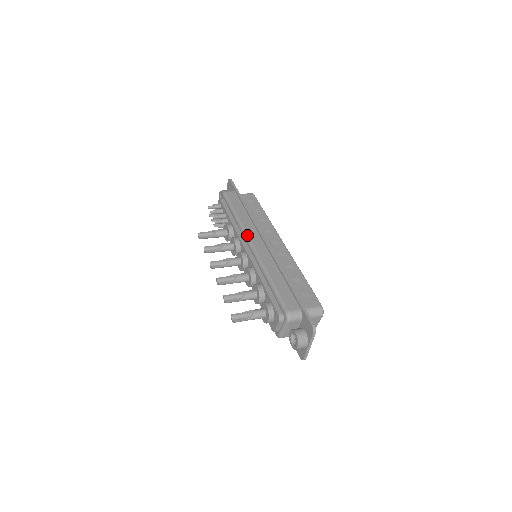
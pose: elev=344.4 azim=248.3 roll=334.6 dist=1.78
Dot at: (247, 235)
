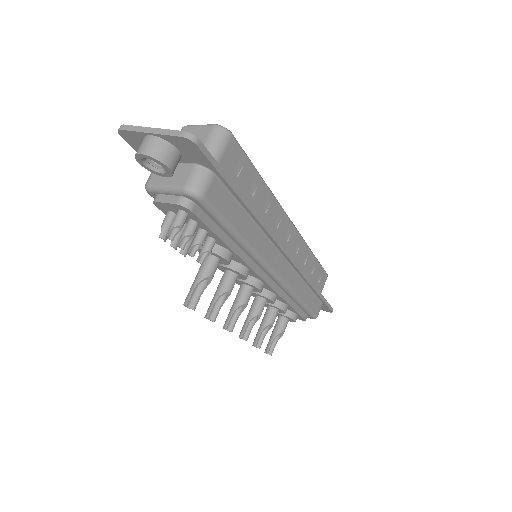
Dot at: (270, 268)
